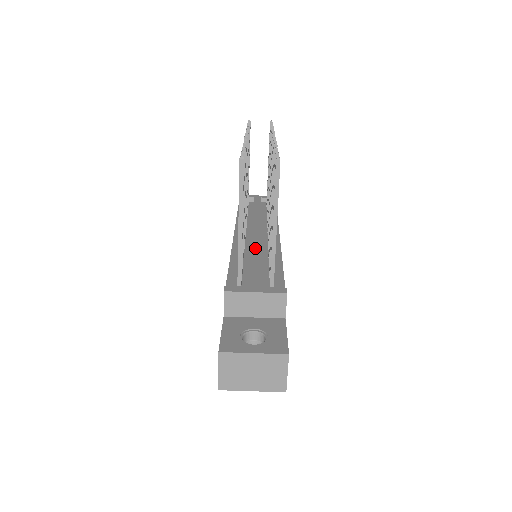
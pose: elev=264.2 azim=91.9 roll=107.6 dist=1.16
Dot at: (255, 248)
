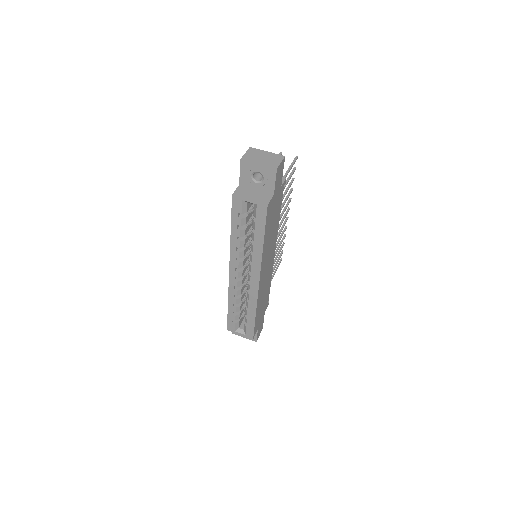
Dot at: occluded
